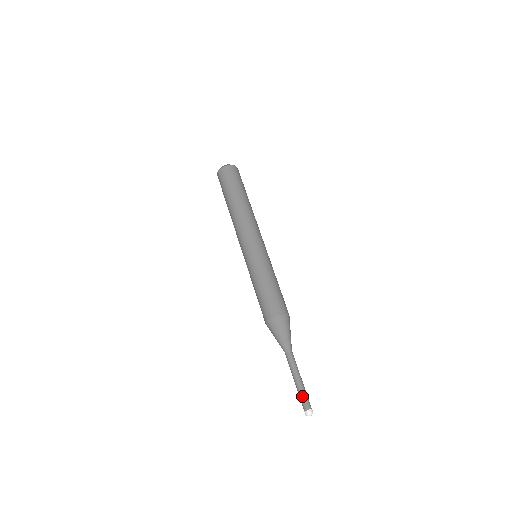
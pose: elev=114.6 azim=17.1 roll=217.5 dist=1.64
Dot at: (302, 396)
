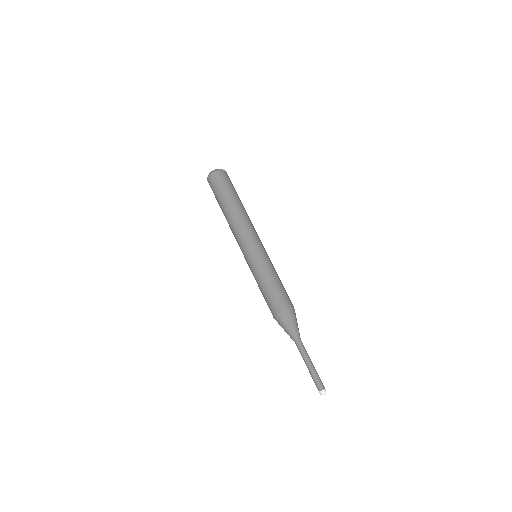
Dot at: (314, 379)
